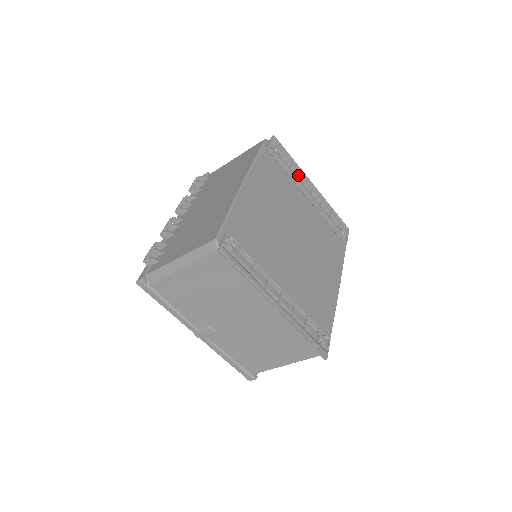
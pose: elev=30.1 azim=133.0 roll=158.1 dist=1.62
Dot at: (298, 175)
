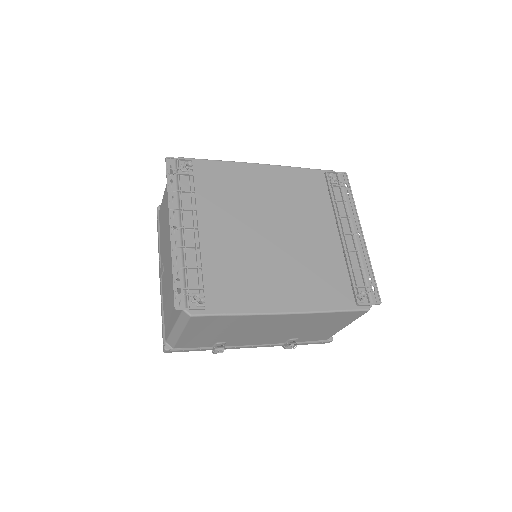
Dot at: (346, 212)
